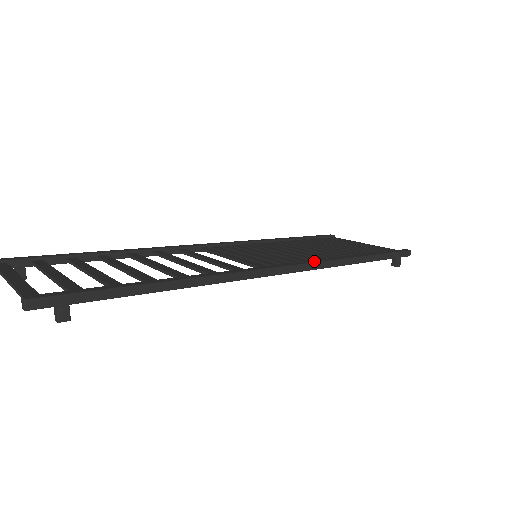
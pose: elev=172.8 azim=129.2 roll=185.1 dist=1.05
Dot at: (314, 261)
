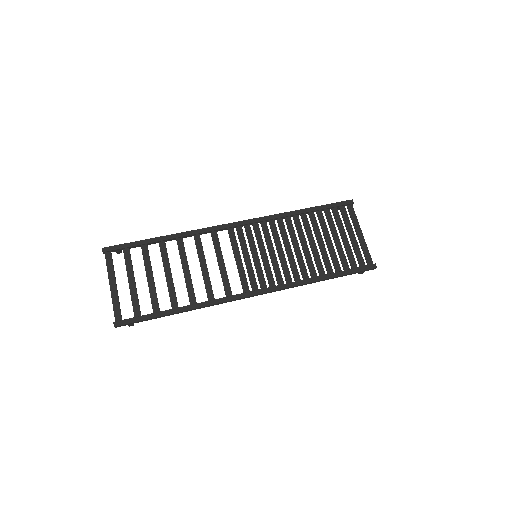
Dot at: (280, 287)
